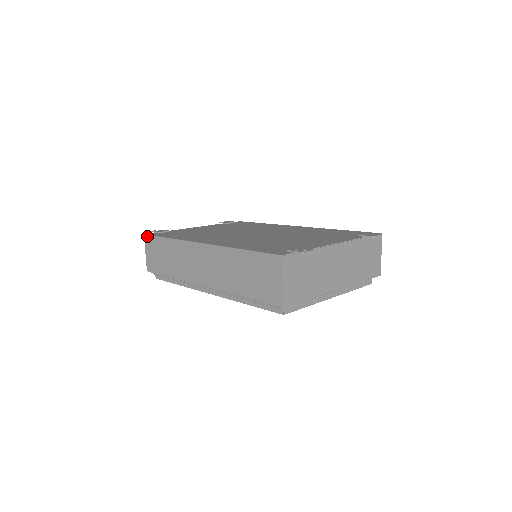
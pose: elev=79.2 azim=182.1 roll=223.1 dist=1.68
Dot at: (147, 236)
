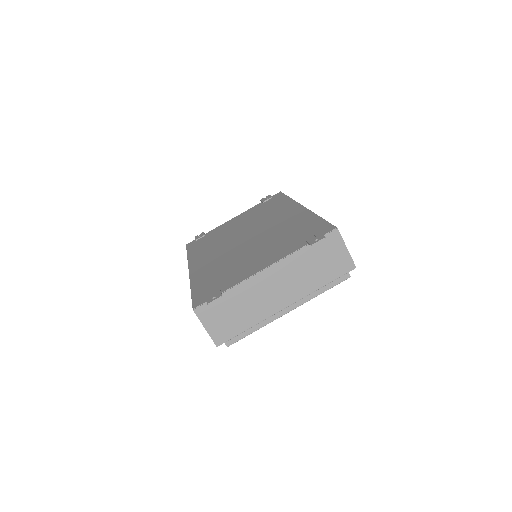
Dot at: occluded
